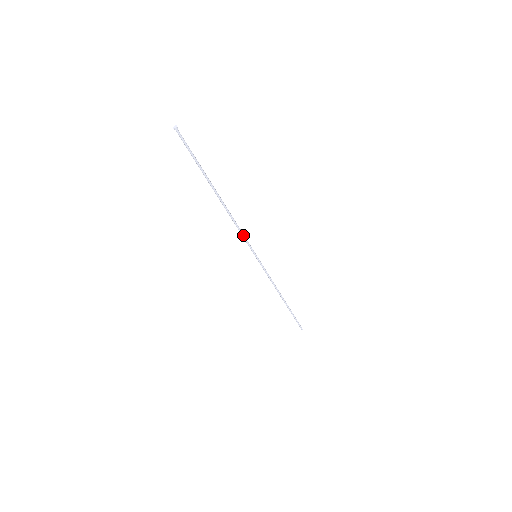
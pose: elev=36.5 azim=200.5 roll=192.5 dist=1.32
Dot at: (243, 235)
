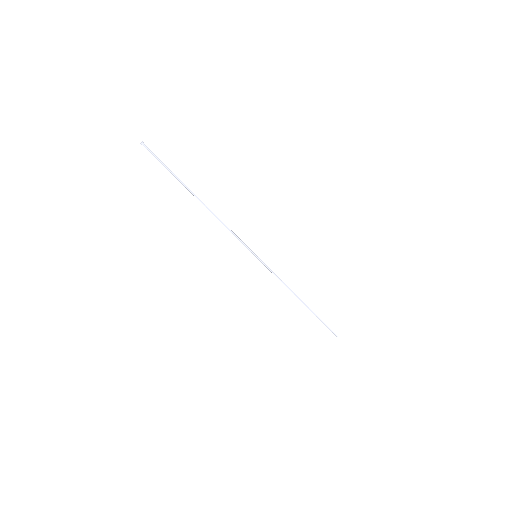
Dot at: (235, 235)
